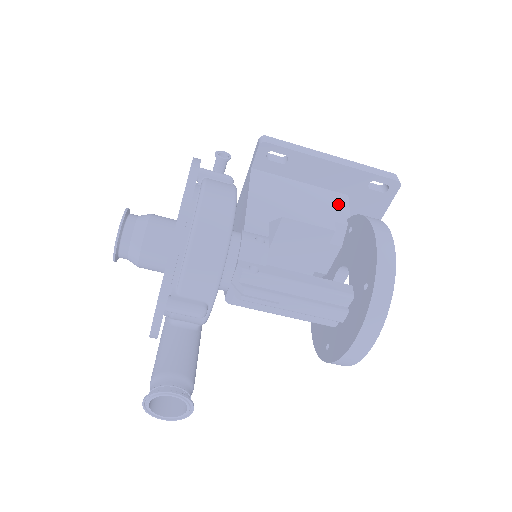
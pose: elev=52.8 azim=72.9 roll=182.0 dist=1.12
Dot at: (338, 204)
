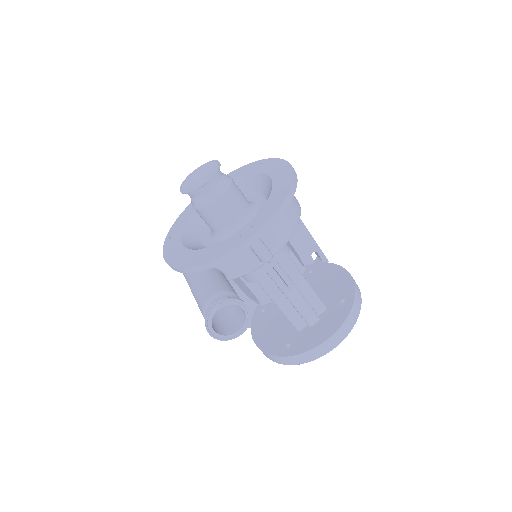
Dot at: occluded
